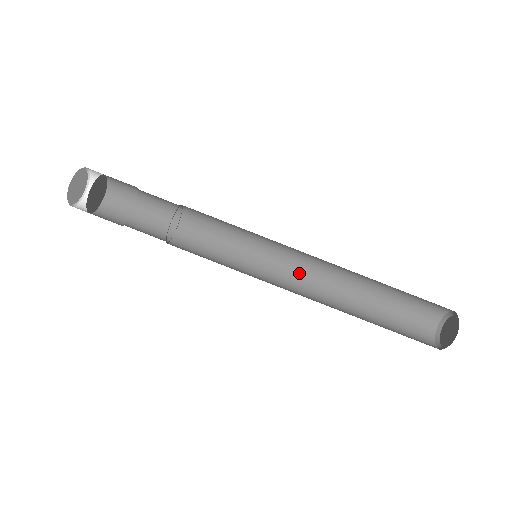
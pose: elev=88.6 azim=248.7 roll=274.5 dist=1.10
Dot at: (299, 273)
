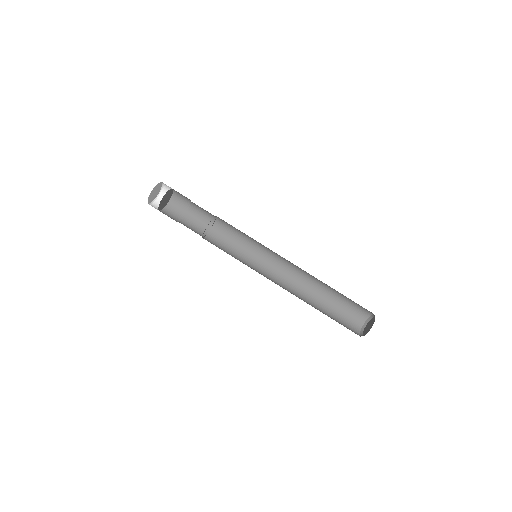
Dot at: (276, 282)
